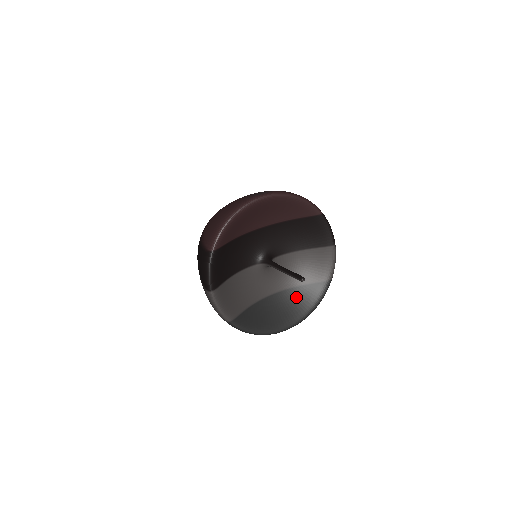
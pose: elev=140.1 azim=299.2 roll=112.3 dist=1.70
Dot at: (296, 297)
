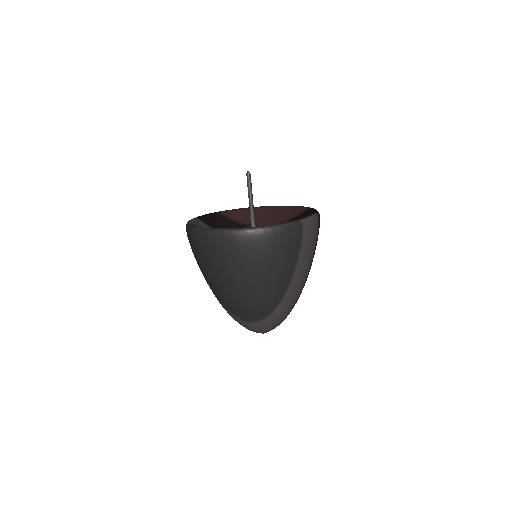
Dot at: occluded
